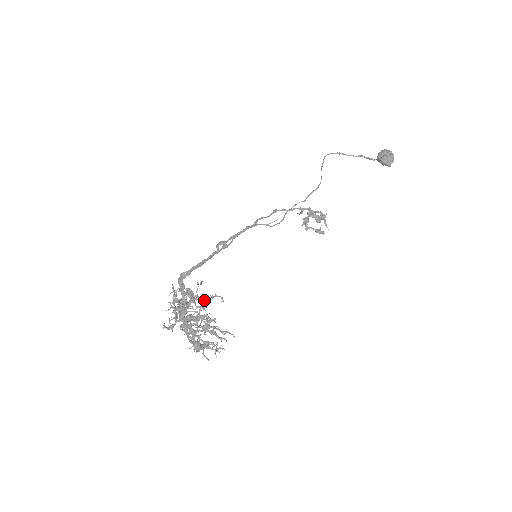
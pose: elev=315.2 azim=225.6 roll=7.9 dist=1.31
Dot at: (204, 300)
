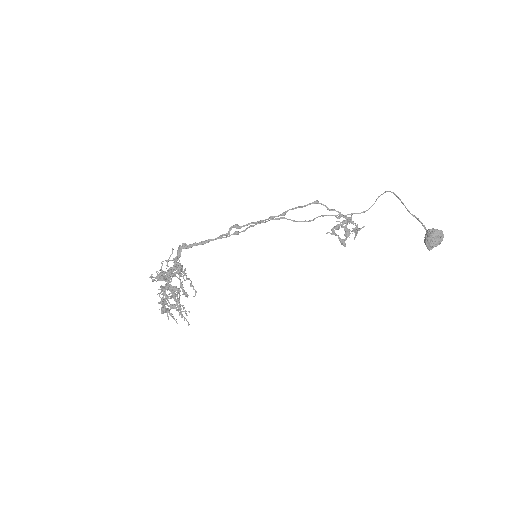
Dot at: (187, 278)
